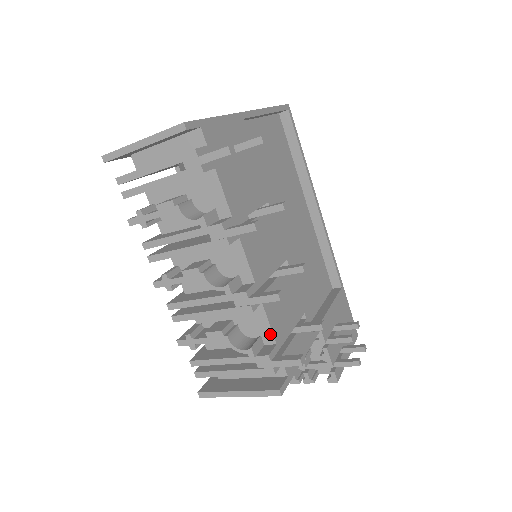
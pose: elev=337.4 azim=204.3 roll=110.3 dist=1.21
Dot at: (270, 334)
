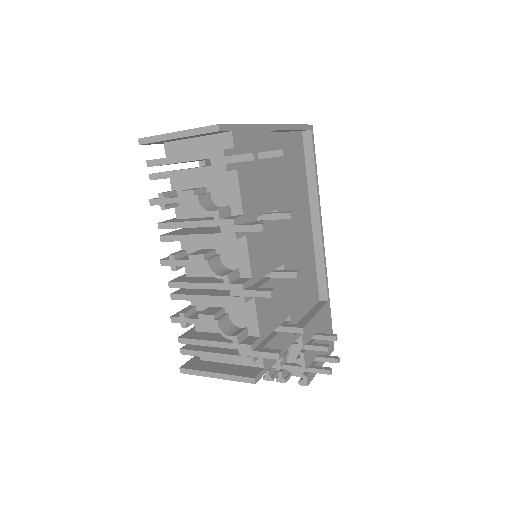
Dot at: (256, 327)
